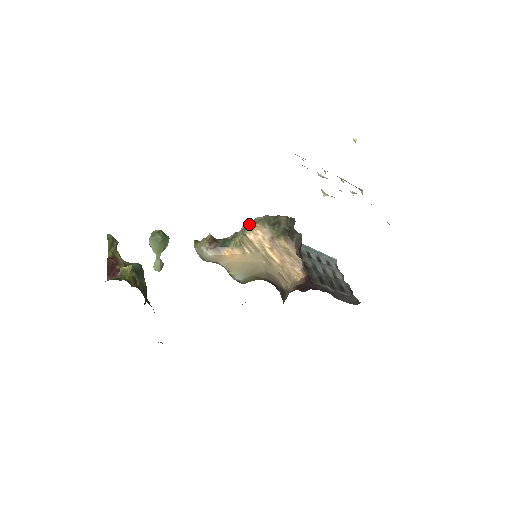
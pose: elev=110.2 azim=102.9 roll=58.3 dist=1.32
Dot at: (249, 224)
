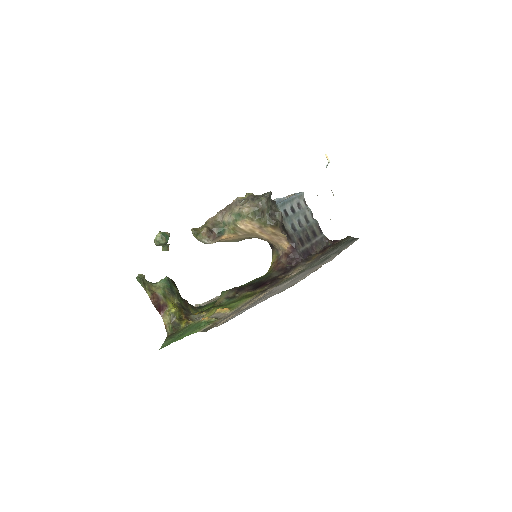
Dot at: (237, 215)
